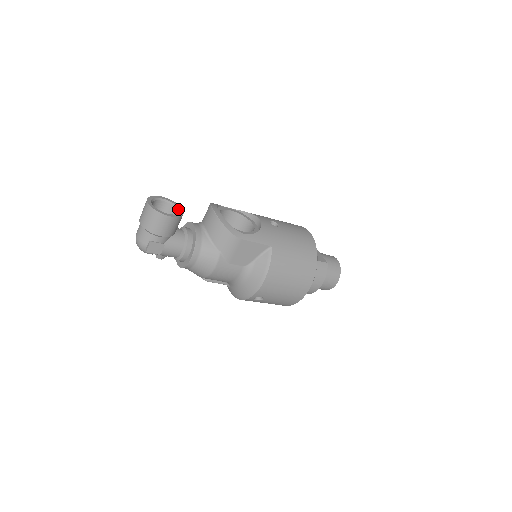
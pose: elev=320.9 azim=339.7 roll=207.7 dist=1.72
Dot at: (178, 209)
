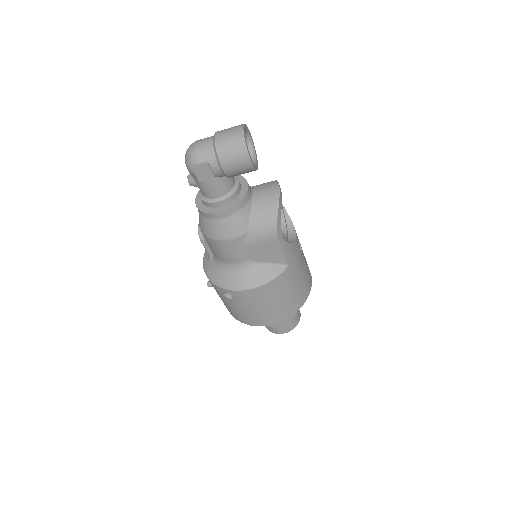
Dot at: (256, 160)
